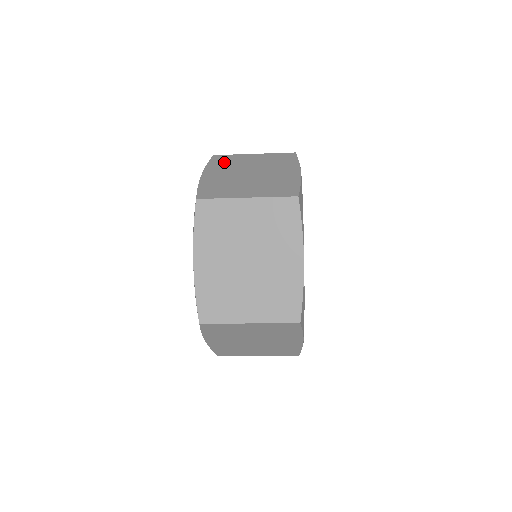
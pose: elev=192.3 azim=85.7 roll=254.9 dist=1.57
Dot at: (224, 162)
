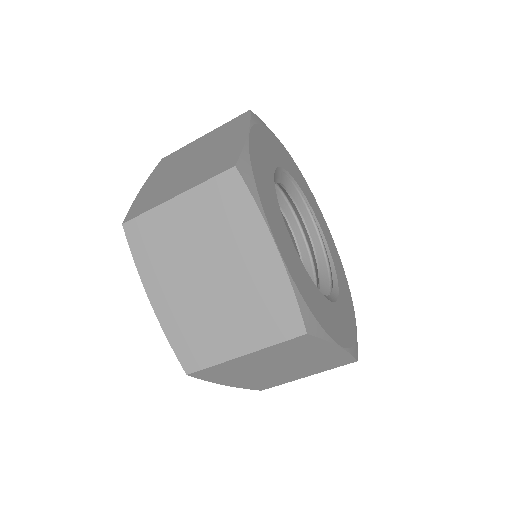
Dot at: occluded
